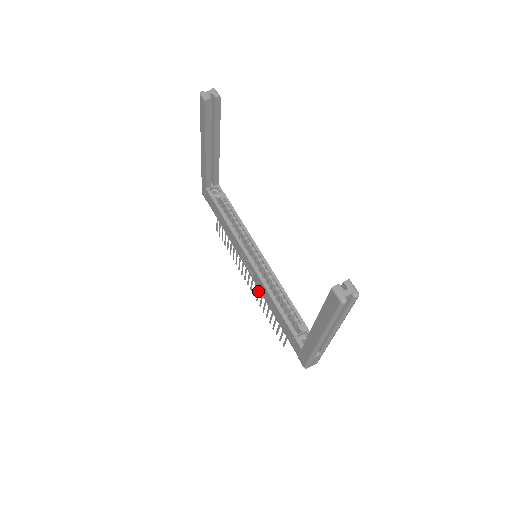
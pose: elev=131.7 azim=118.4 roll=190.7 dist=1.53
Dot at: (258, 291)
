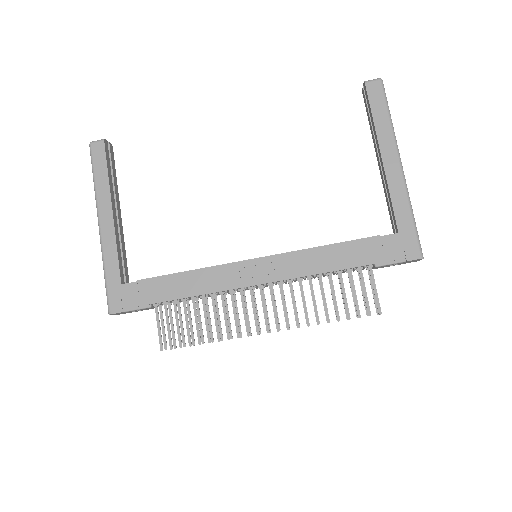
Dot at: (292, 297)
